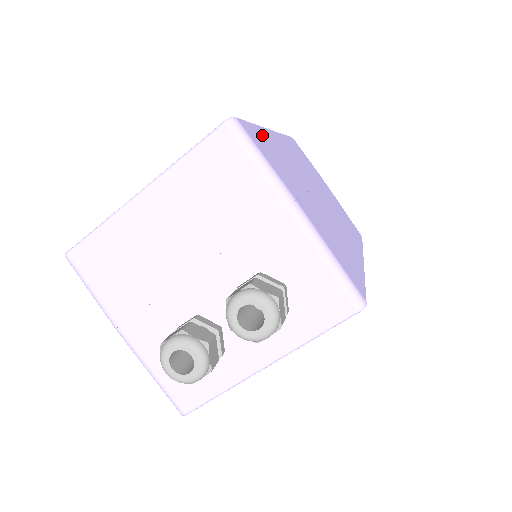
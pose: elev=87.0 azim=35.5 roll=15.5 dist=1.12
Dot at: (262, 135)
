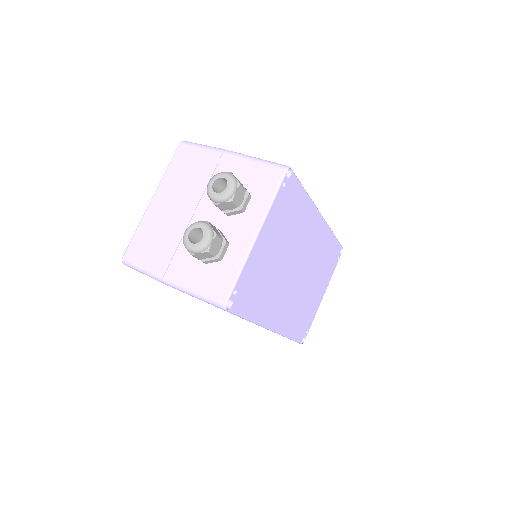
Dot at: occluded
